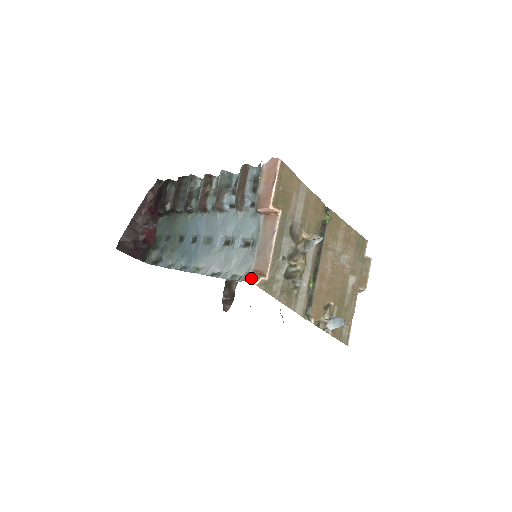
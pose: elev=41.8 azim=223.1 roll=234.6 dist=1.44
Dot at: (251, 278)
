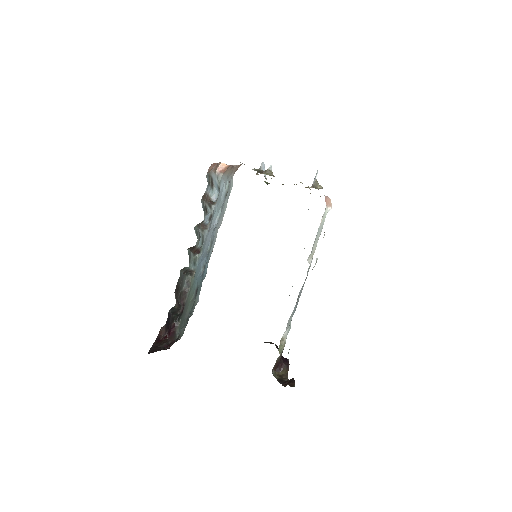
Dot at: occluded
